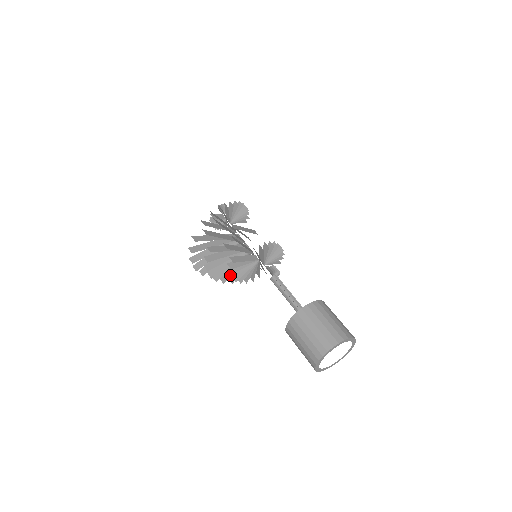
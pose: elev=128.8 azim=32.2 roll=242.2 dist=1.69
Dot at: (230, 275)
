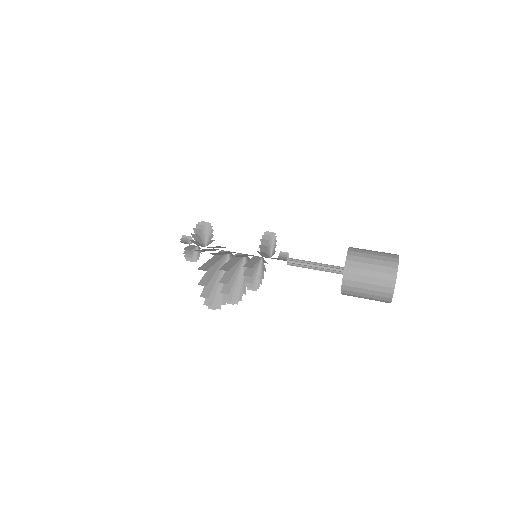
Dot at: occluded
